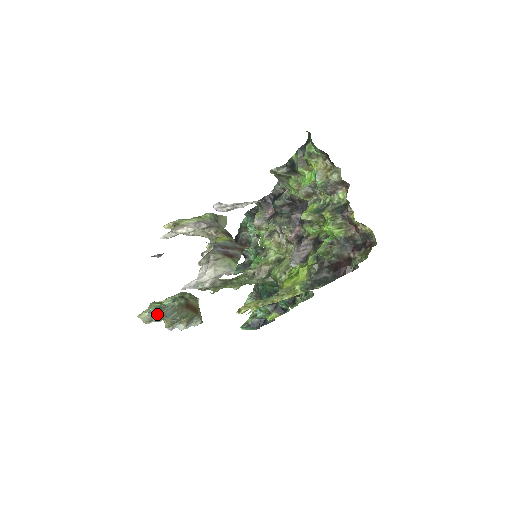
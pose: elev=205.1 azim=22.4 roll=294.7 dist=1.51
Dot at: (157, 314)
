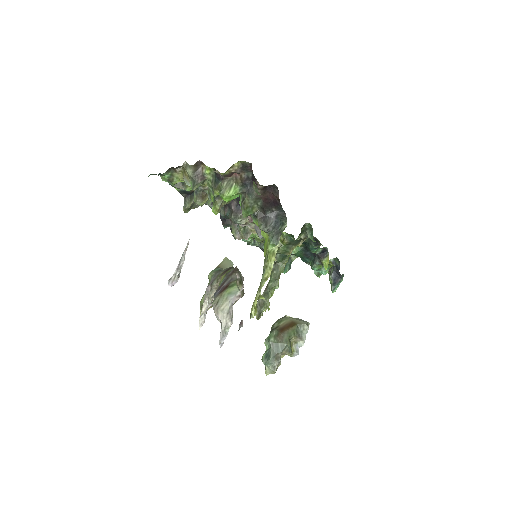
Dot at: (271, 360)
